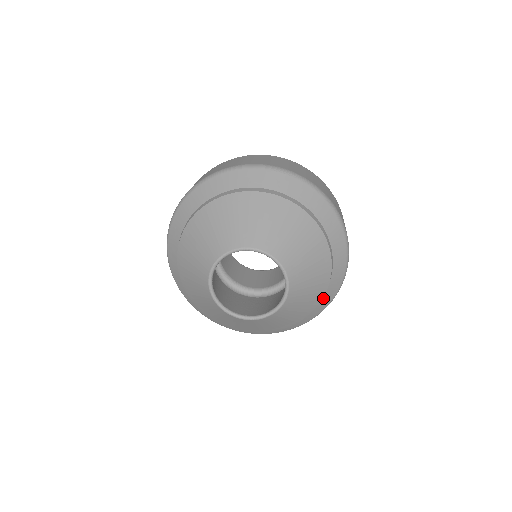
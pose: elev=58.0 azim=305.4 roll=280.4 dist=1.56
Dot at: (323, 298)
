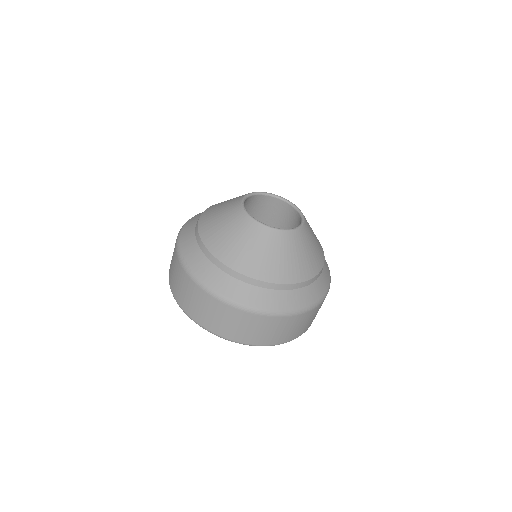
Dot at: (286, 293)
